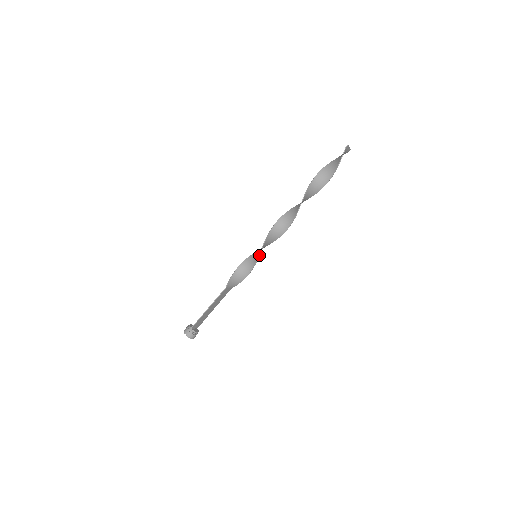
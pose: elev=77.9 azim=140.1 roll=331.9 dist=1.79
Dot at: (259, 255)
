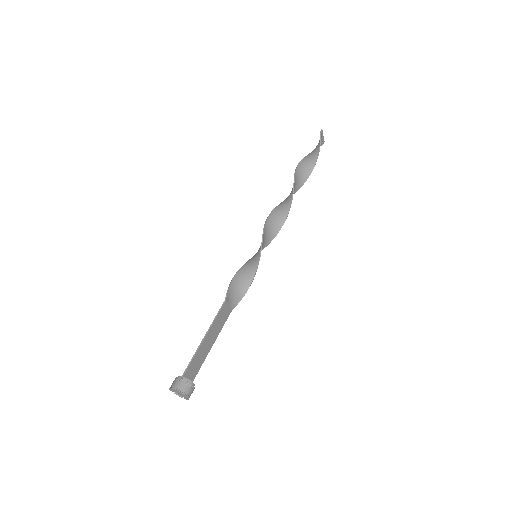
Dot at: (261, 248)
